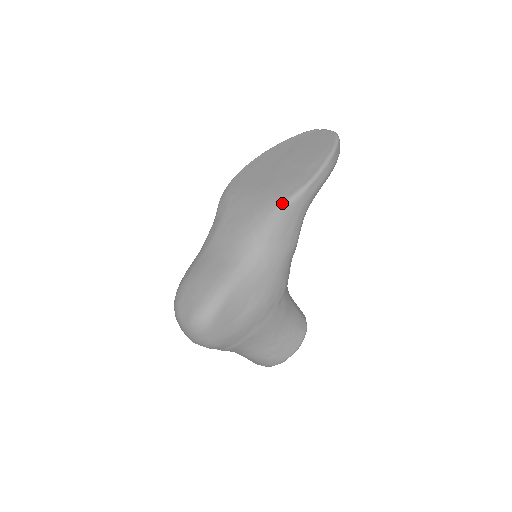
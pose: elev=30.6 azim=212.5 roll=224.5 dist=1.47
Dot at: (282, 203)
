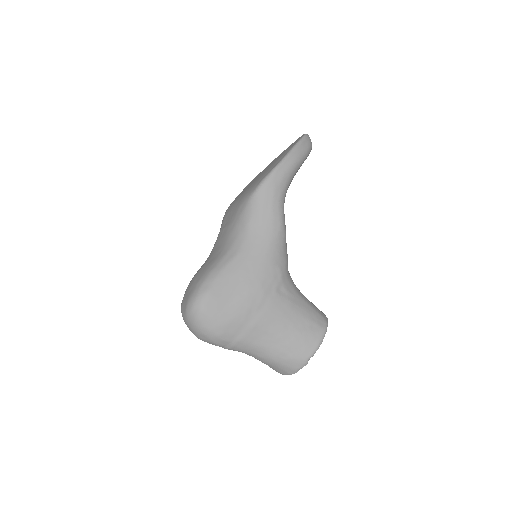
Dot at: (254, 190)
